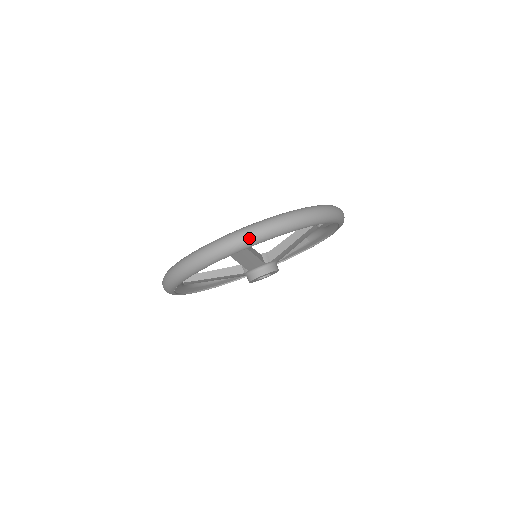
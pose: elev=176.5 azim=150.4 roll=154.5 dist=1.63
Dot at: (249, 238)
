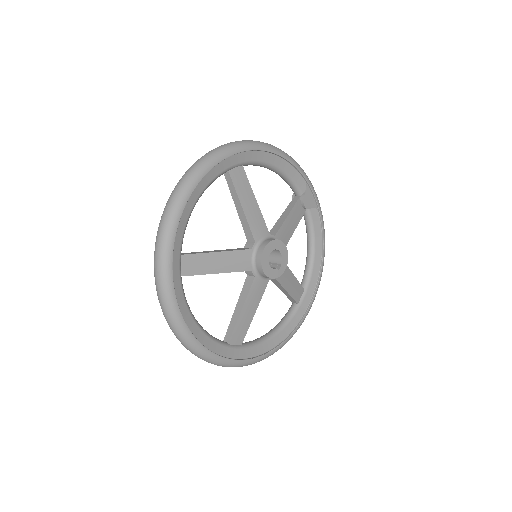
Dot at: (246, 141)
